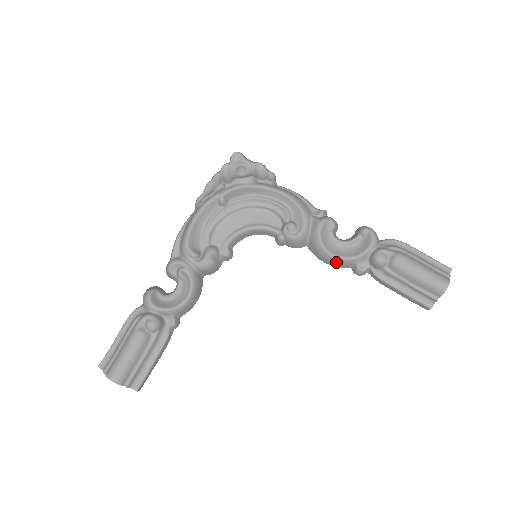
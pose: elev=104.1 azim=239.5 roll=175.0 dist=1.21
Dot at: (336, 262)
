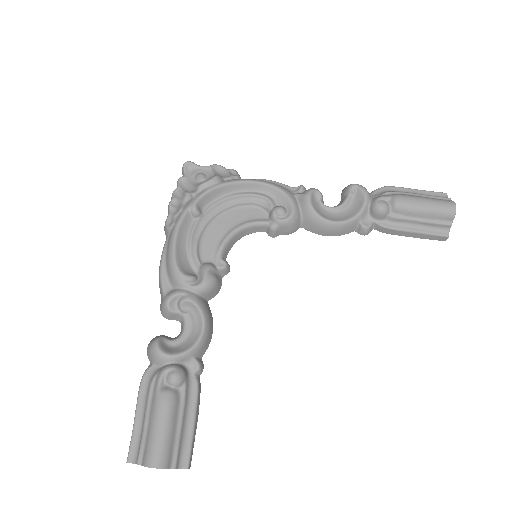
Dot at: (339, 229)
